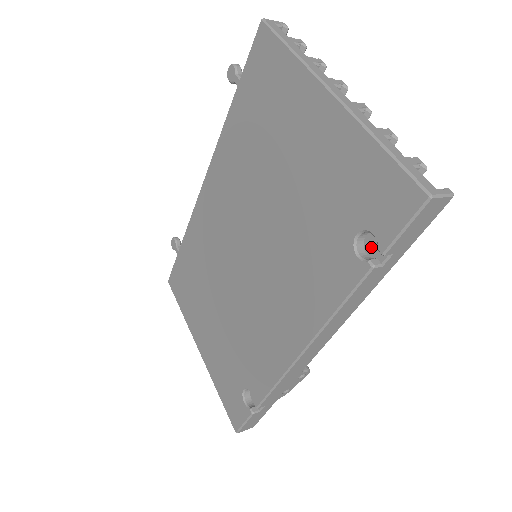
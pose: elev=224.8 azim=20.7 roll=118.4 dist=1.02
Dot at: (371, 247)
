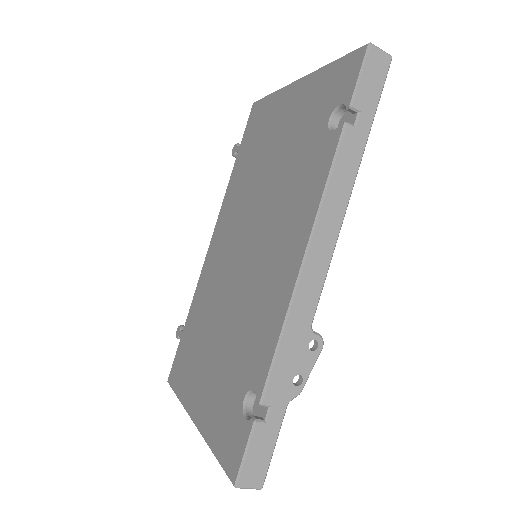
Dot at: occluded
